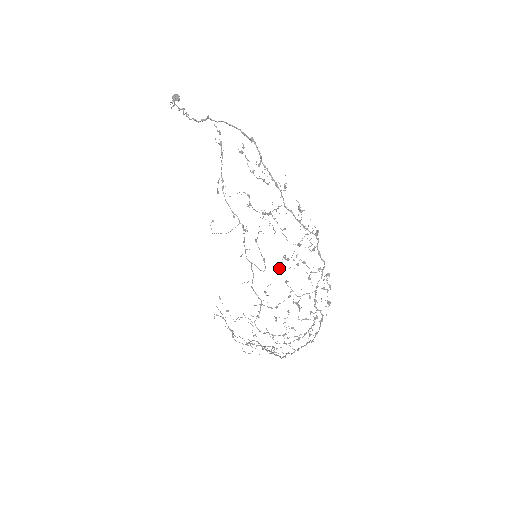
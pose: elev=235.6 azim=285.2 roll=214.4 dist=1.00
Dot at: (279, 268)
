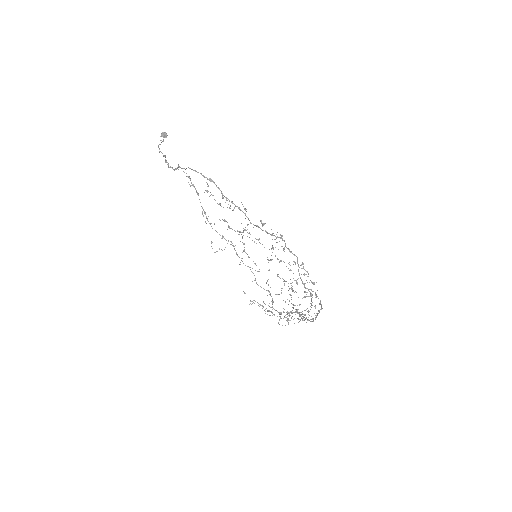
Dot at: occluded
